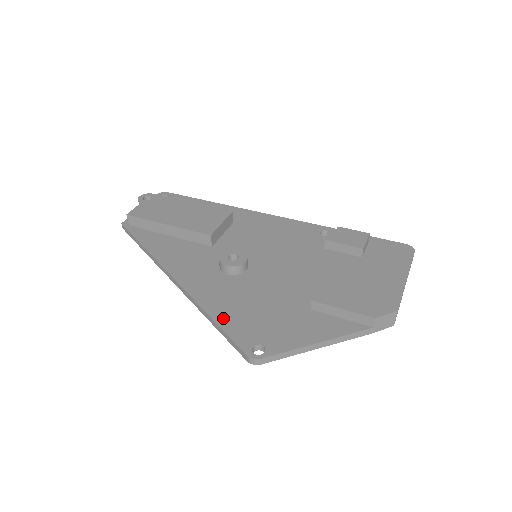
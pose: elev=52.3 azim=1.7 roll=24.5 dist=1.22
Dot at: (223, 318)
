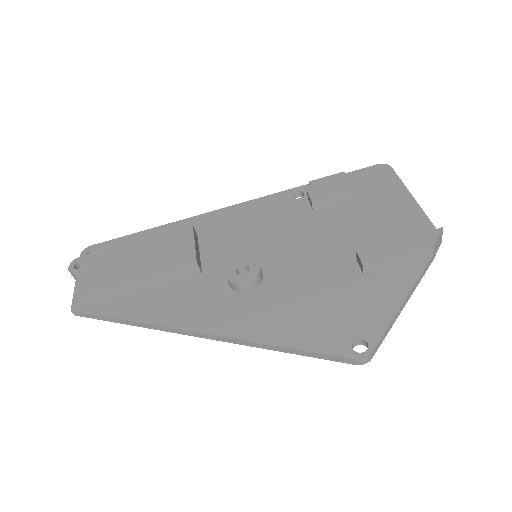
Dot at: (293, 339)
